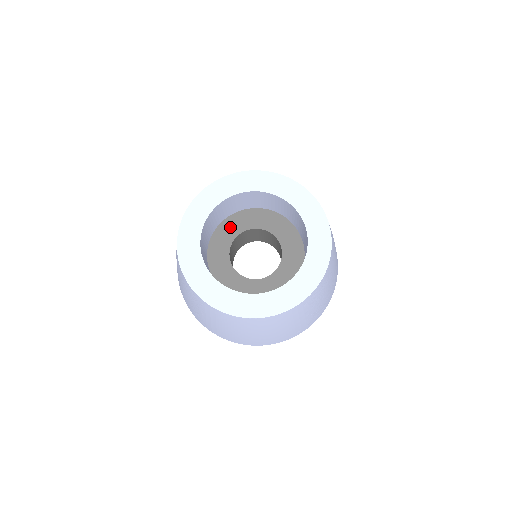
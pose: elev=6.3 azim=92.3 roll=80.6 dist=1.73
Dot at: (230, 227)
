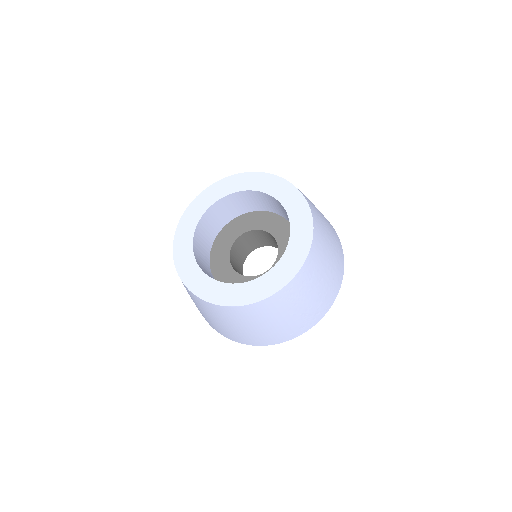
Dot at: (235, 228)
